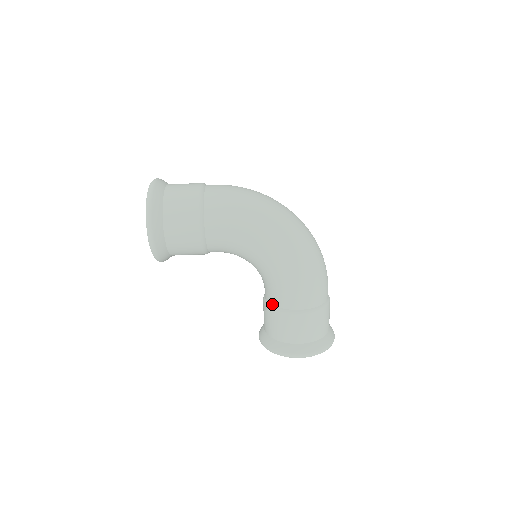
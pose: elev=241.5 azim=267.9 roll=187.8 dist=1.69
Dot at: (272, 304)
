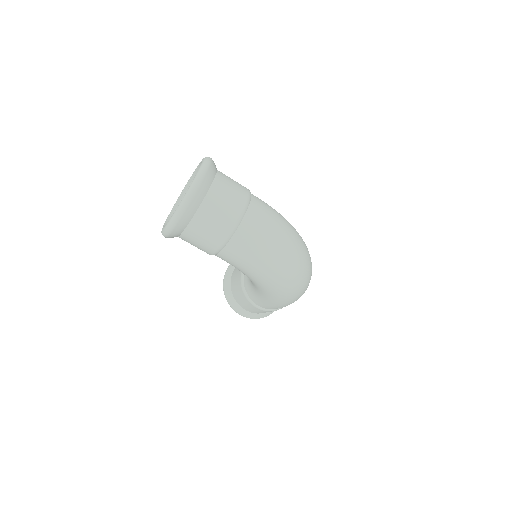
Dot at: (244, 286)
